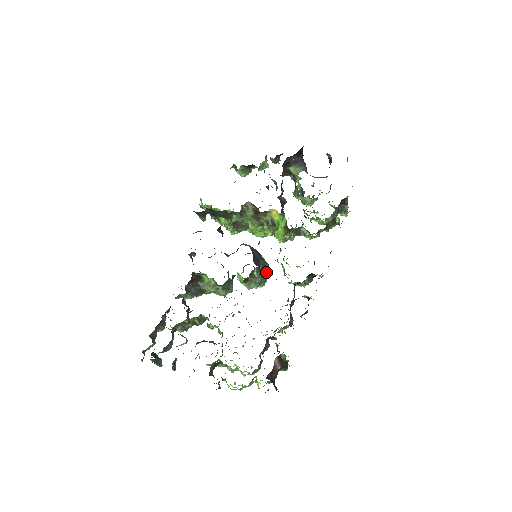
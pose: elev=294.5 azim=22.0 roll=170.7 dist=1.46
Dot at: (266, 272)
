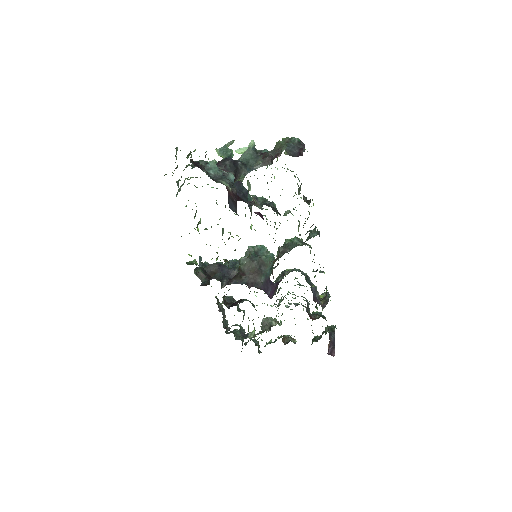
Dot at: (273, 265)
